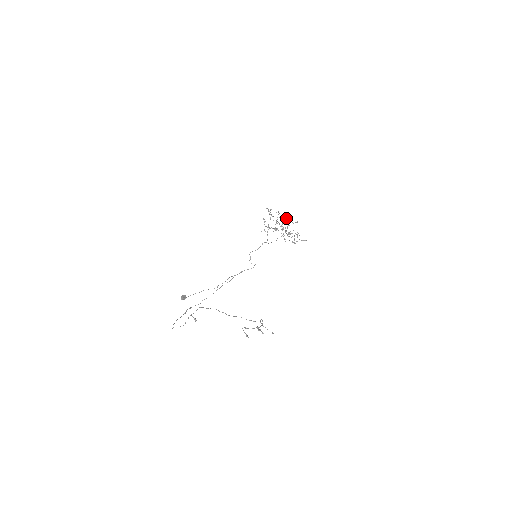
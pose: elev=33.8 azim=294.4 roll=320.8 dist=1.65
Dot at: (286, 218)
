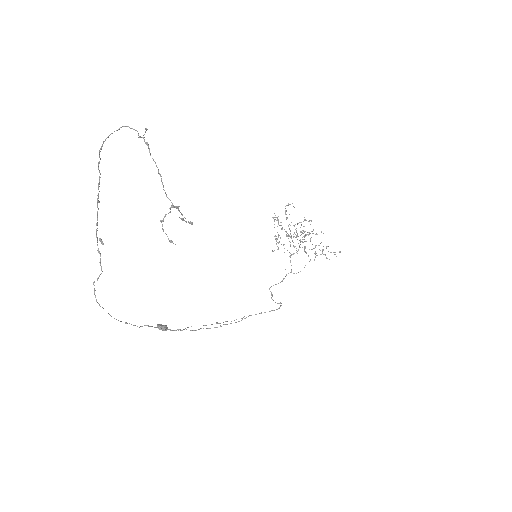
Dot at: occluded
